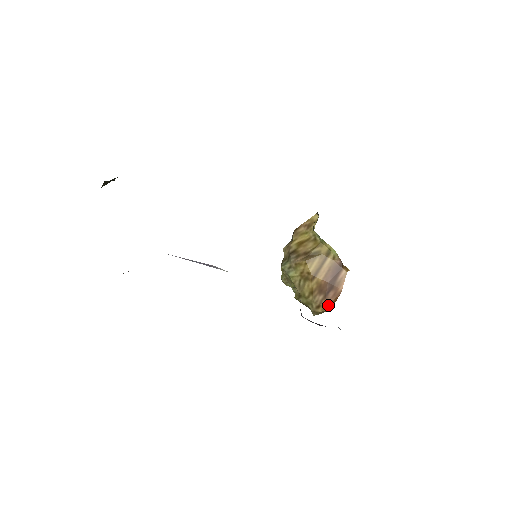
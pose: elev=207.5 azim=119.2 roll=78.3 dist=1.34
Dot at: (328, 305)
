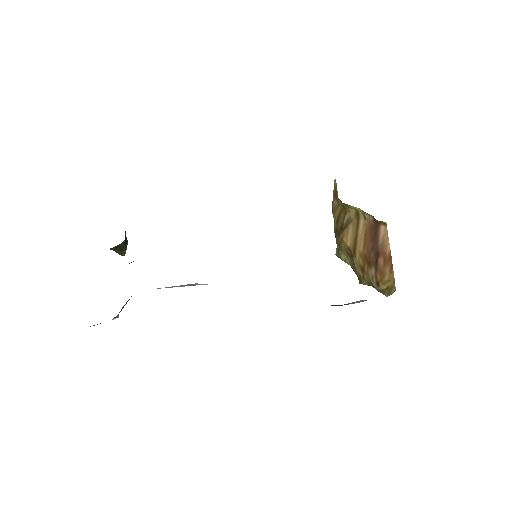
Dot at: (386, 277)
